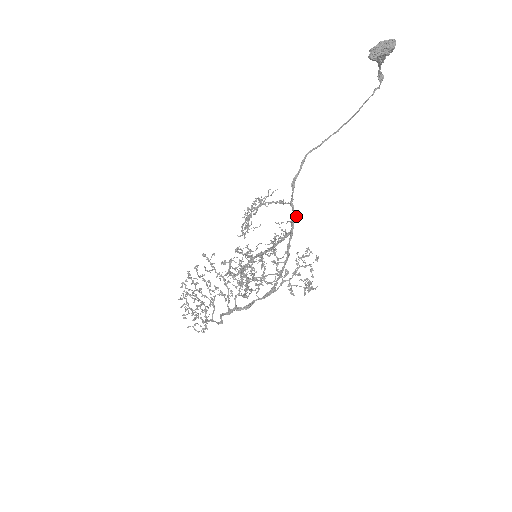
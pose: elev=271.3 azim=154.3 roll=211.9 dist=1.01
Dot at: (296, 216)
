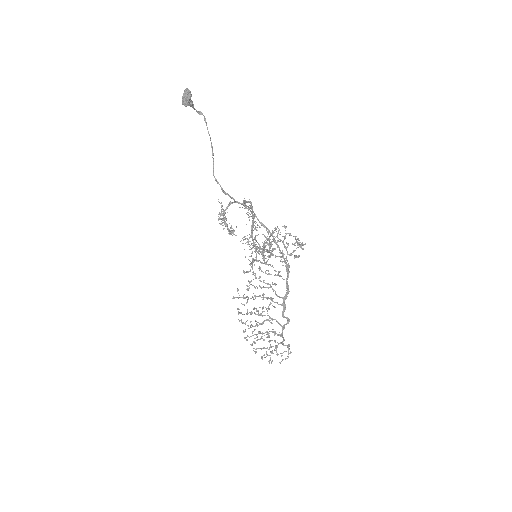
Dot at: occluded
